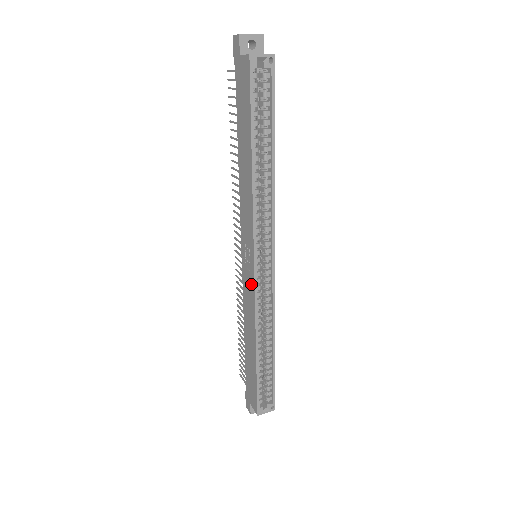
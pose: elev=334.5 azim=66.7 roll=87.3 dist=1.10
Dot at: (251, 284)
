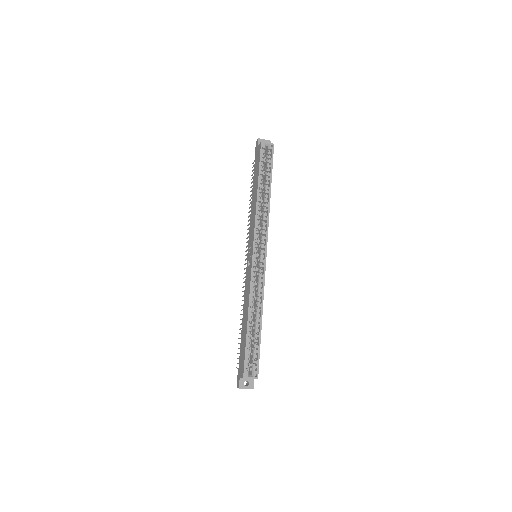
Dot at: (250, 268)
